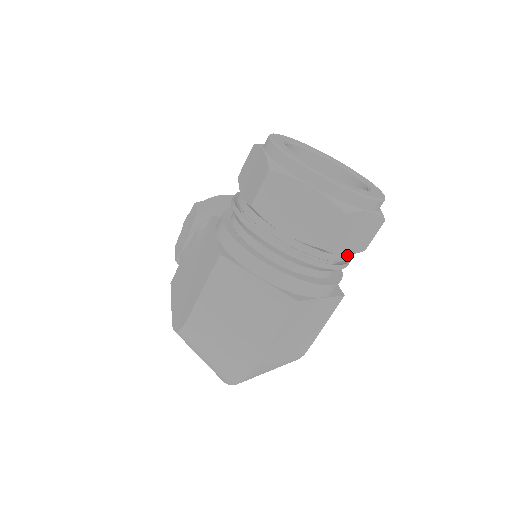
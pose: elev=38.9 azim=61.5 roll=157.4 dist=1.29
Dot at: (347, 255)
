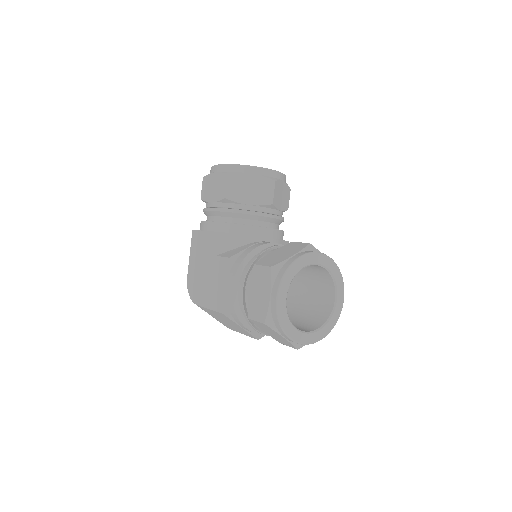
Dot at: occluded
